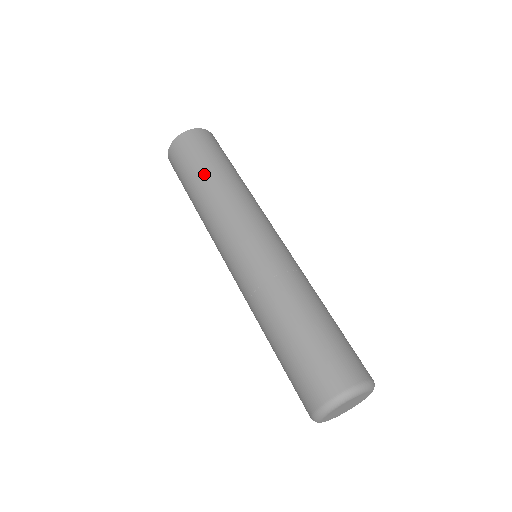
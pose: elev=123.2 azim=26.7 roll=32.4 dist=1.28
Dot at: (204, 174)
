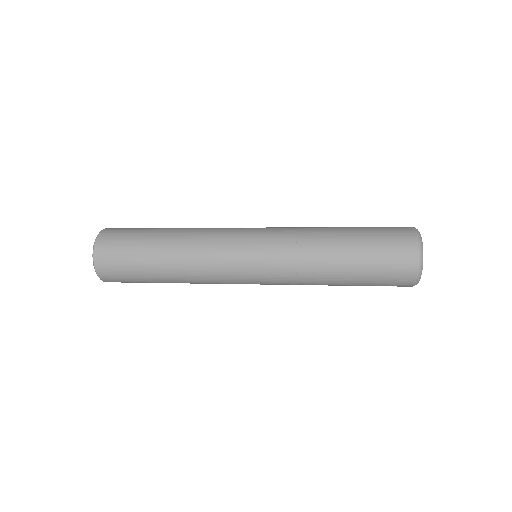
Dot at: (164, 228)
